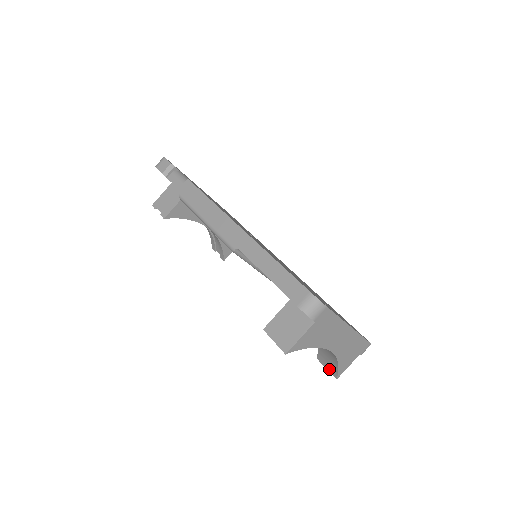
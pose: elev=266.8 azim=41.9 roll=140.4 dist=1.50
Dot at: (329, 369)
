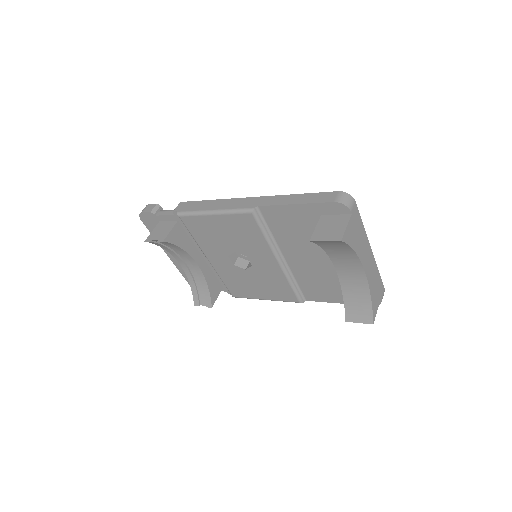
Dot at: (362, 320)
